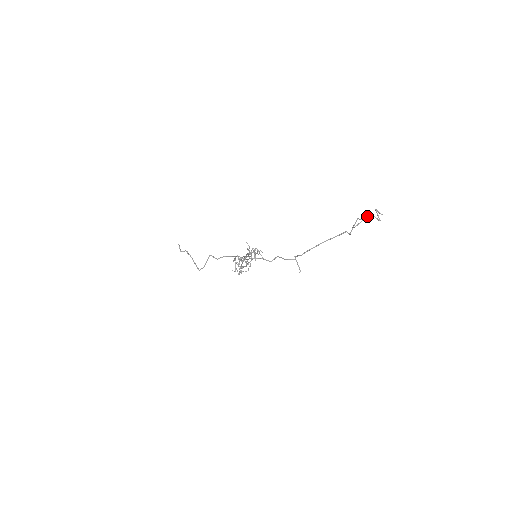
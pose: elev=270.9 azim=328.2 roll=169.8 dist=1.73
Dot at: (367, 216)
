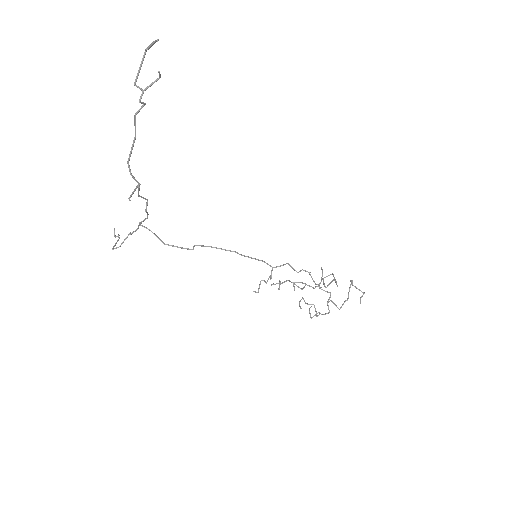
Dot at: (143, 57)
